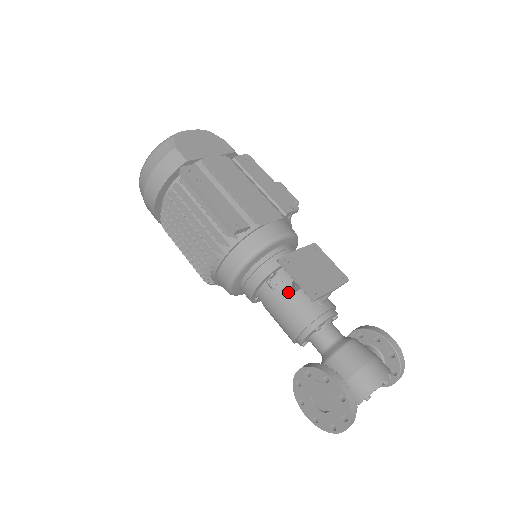
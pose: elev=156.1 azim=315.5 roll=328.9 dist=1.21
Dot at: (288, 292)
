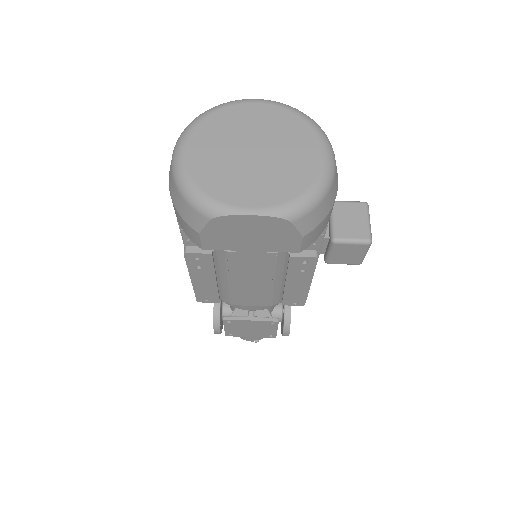
Dot at: occluded
